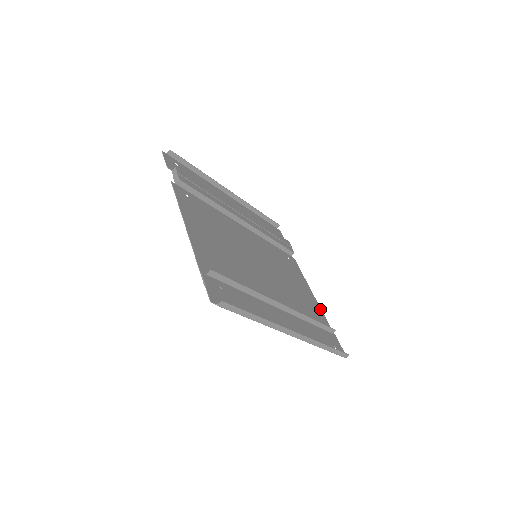
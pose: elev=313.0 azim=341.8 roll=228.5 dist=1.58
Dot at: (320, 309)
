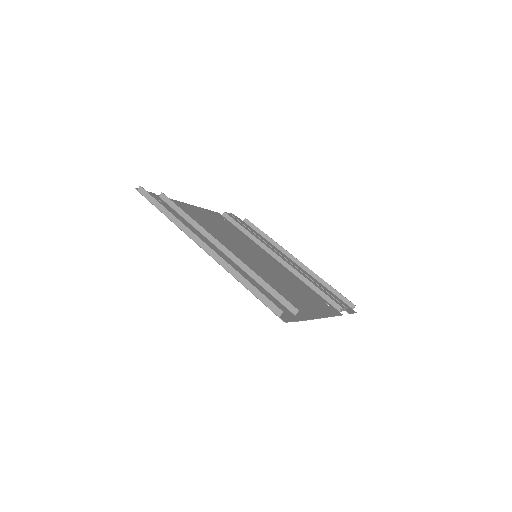
Dot at: (313, 317)
